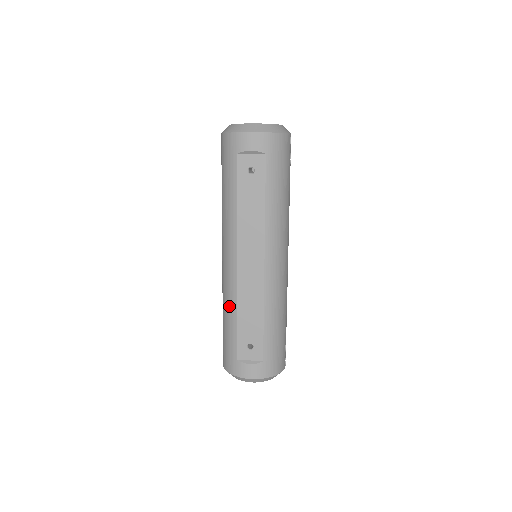
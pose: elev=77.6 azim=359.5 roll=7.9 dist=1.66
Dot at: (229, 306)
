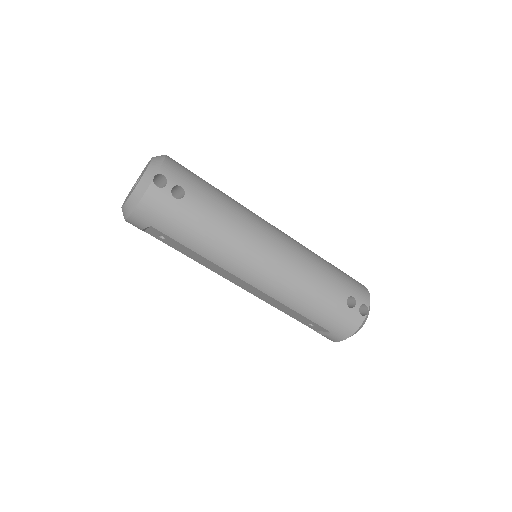
Dot at: occluded
